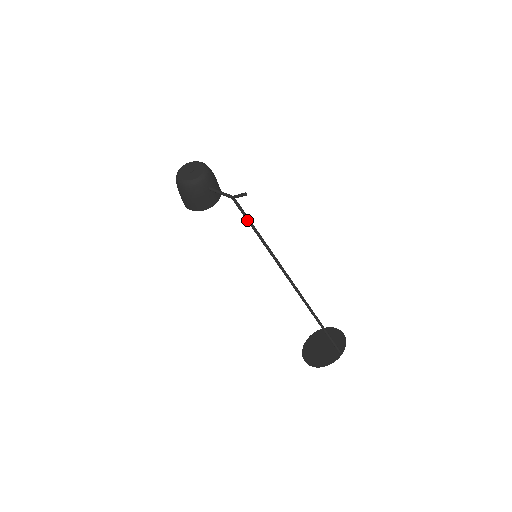
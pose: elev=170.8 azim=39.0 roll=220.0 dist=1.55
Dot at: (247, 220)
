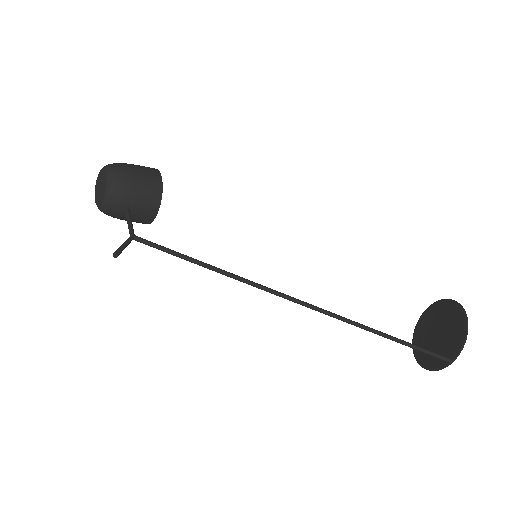
Dot at: (173, 255)
